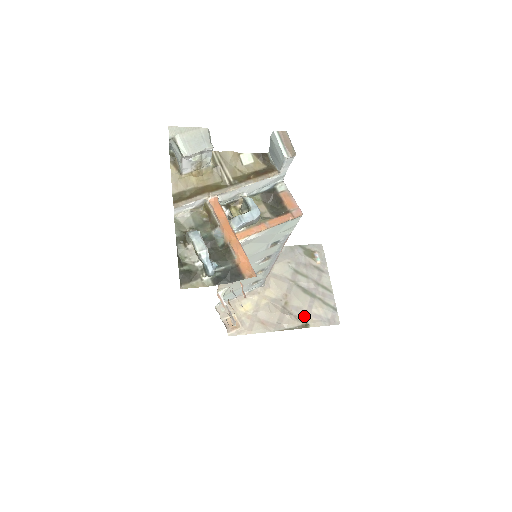
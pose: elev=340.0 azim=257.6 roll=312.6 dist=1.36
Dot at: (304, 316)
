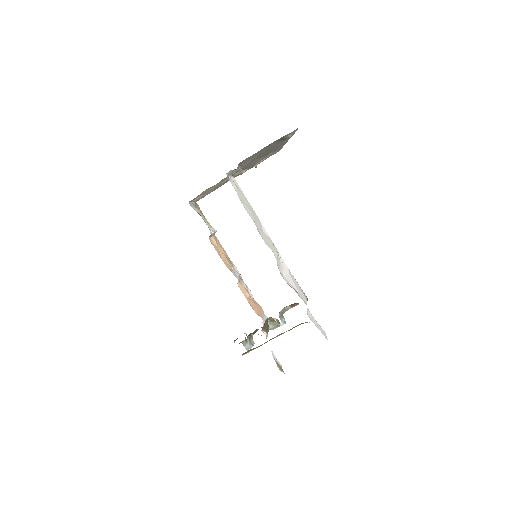
Dot at: (256, 164)
